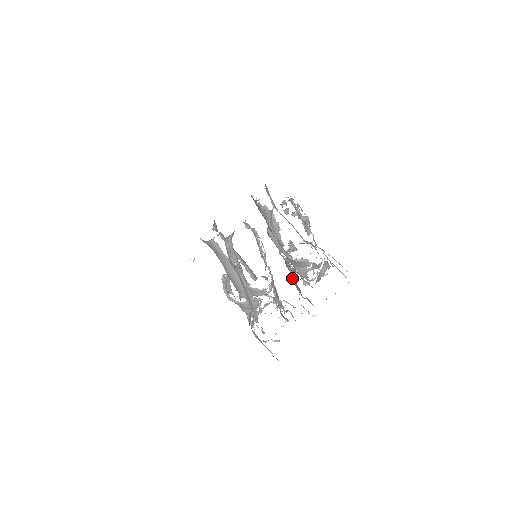
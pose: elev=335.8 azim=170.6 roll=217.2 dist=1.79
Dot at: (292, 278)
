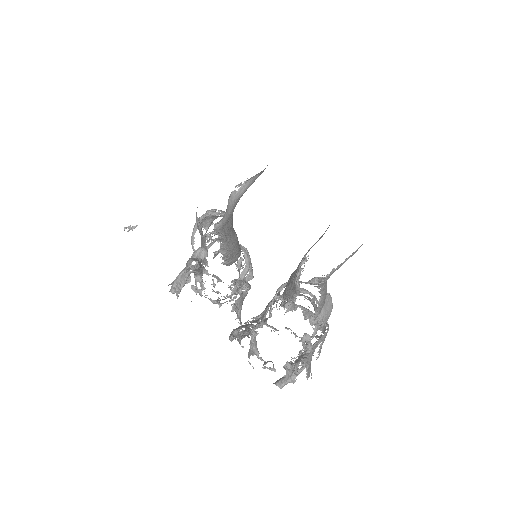
Dot at: occluded
